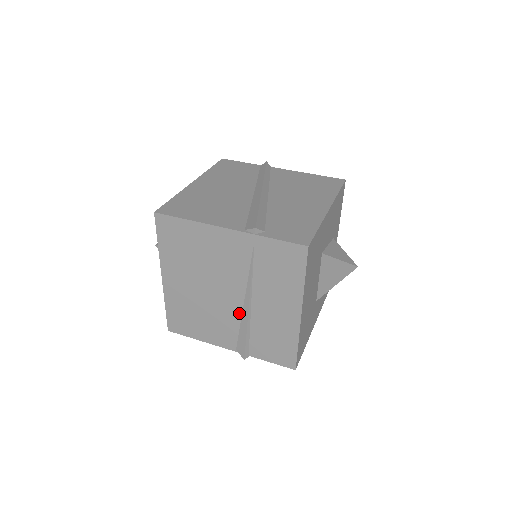
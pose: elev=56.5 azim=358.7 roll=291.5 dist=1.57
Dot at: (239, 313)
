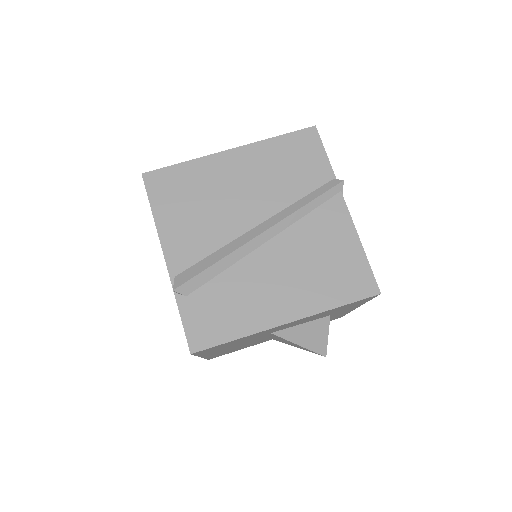
Dot at: occluded
